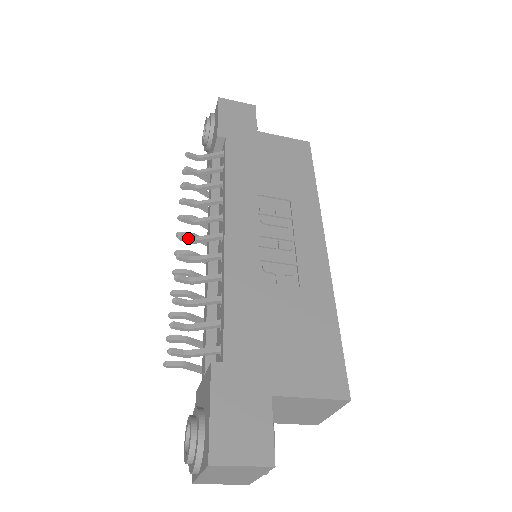
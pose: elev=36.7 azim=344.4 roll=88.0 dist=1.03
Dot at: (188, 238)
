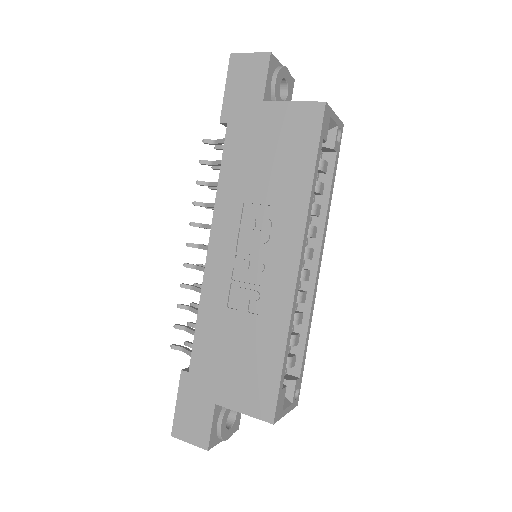
Dot at: (193, 246)
